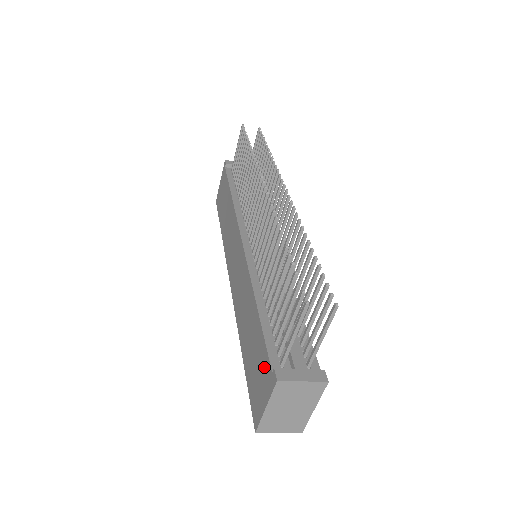
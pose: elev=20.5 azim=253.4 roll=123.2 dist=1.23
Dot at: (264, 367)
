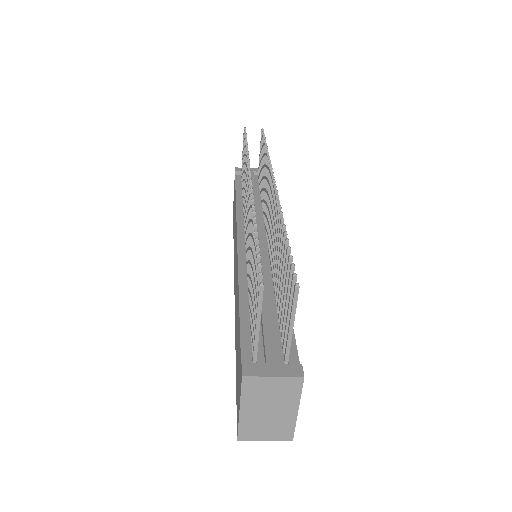
Dot at: (239, 365)
